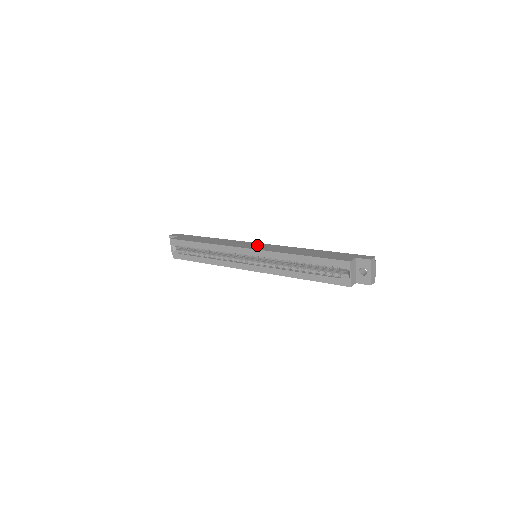
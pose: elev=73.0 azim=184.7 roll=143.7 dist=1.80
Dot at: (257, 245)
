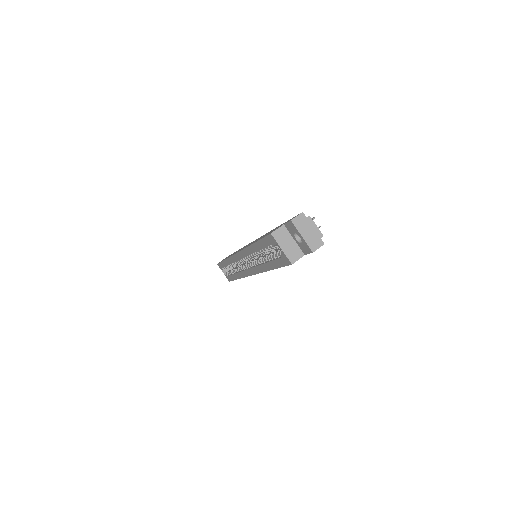
Dot at: occluded
